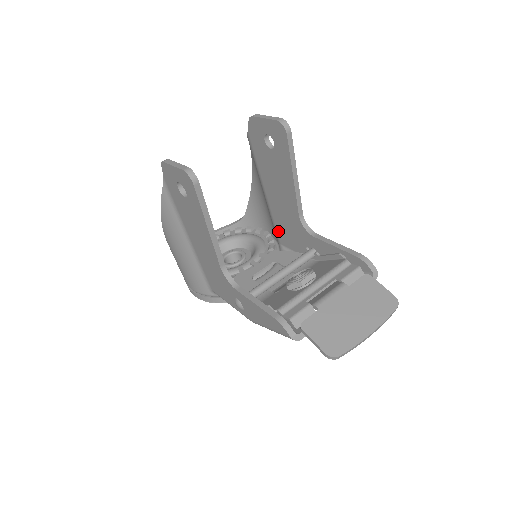
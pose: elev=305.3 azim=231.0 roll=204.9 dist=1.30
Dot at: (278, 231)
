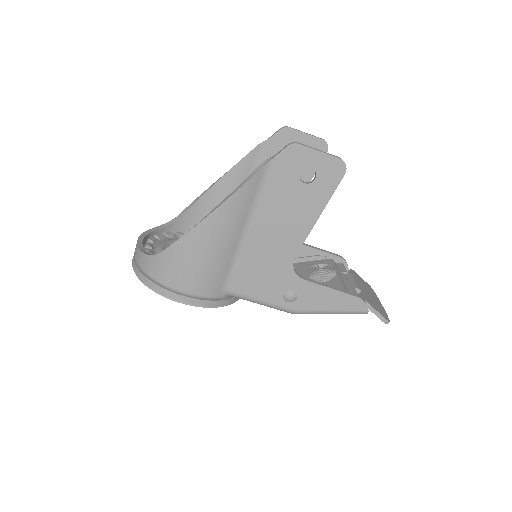
Dot at: occluded
